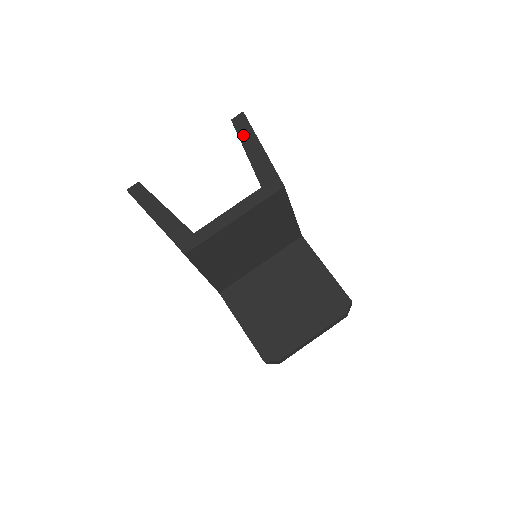
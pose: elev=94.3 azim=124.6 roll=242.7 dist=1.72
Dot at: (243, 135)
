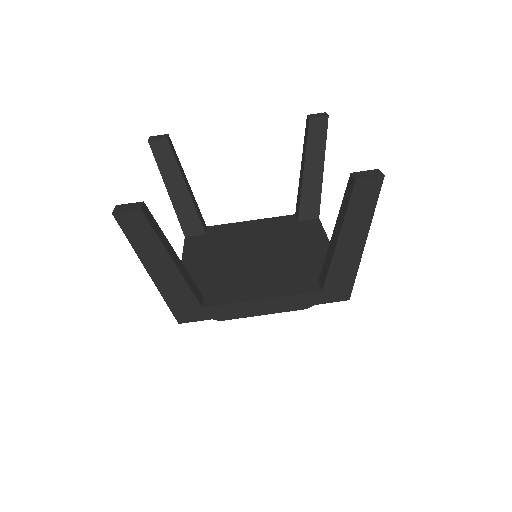
Dot at: (354, 215)
